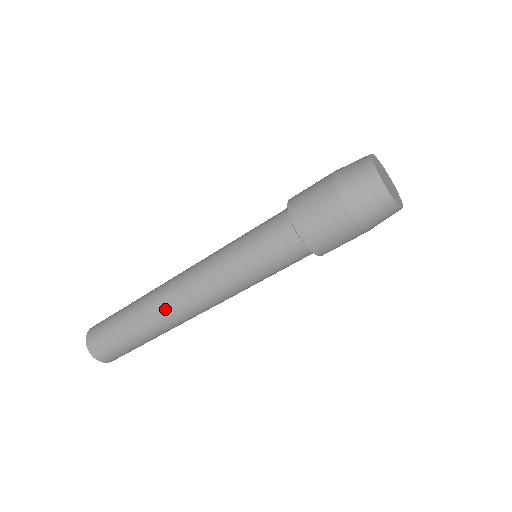
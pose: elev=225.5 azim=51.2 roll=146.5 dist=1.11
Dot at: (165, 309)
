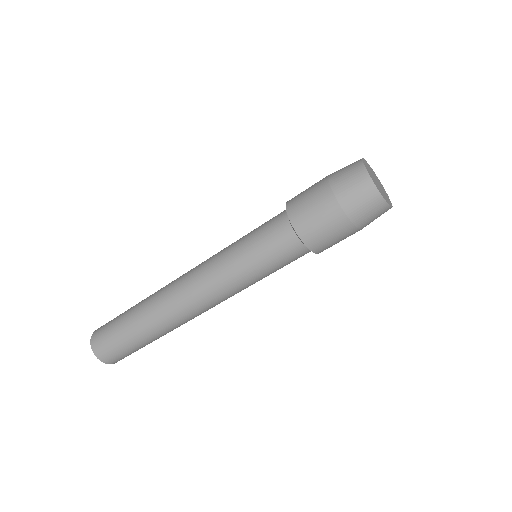
Dot at: (178, 318)
